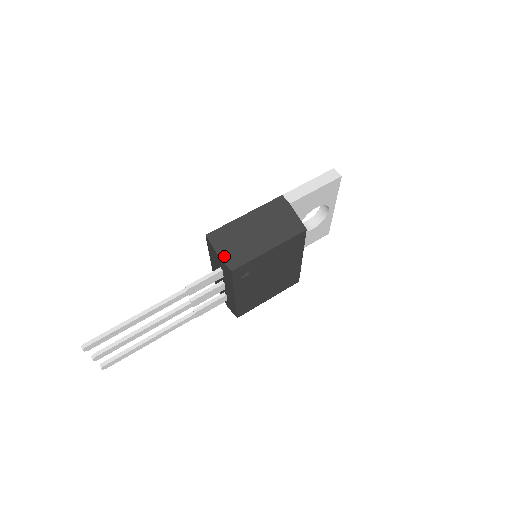
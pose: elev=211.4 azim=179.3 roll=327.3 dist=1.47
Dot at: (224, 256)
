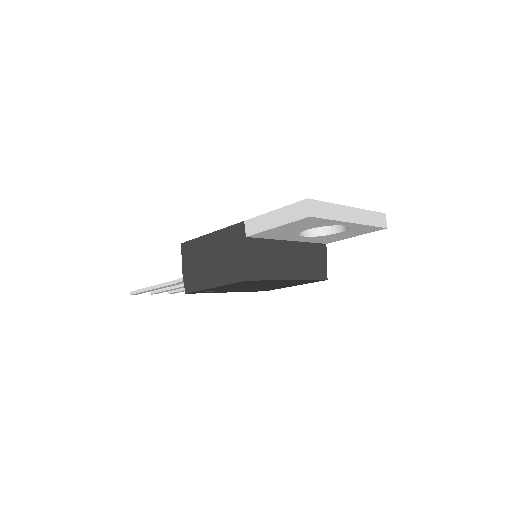
Dot at: (185, 275)
